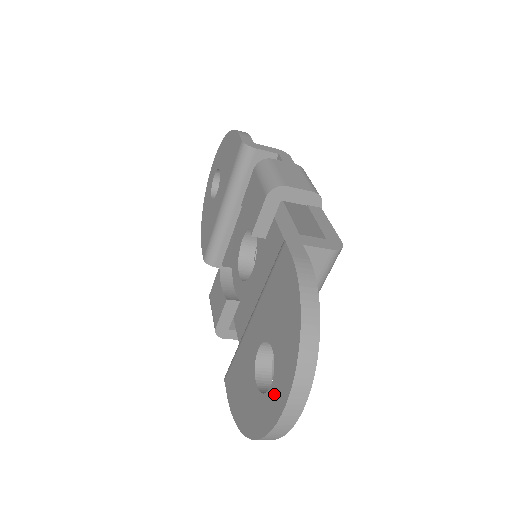
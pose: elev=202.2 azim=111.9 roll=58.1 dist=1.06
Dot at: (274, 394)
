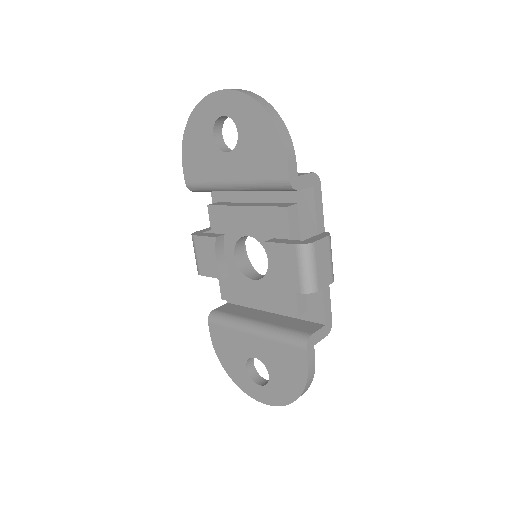
Dot at: (262, 392)
